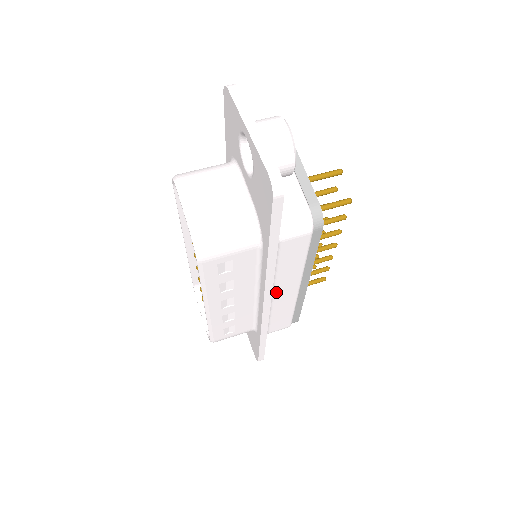
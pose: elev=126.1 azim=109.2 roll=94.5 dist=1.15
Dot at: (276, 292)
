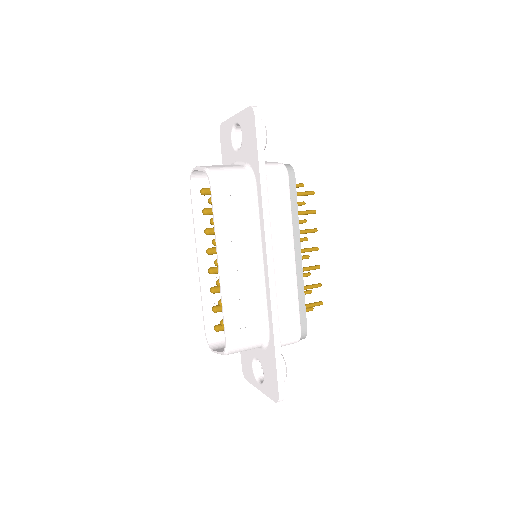
Dot at: (276, 253)
